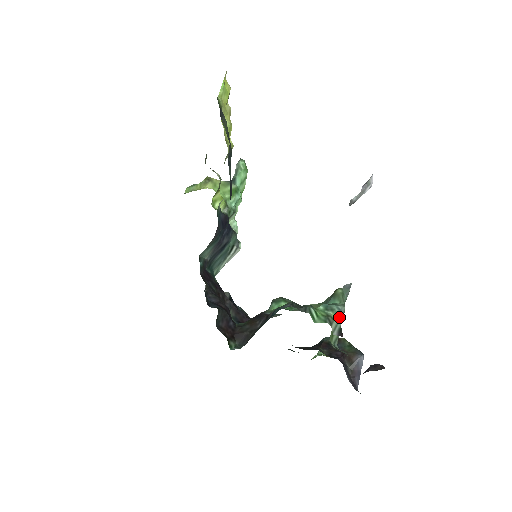
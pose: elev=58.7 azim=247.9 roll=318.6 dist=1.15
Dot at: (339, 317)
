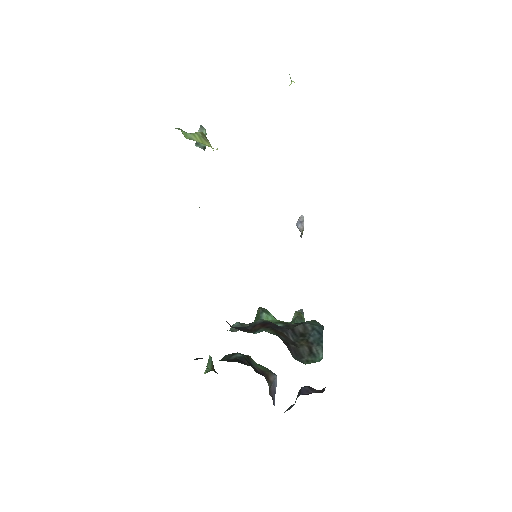
Dot at: occluded
